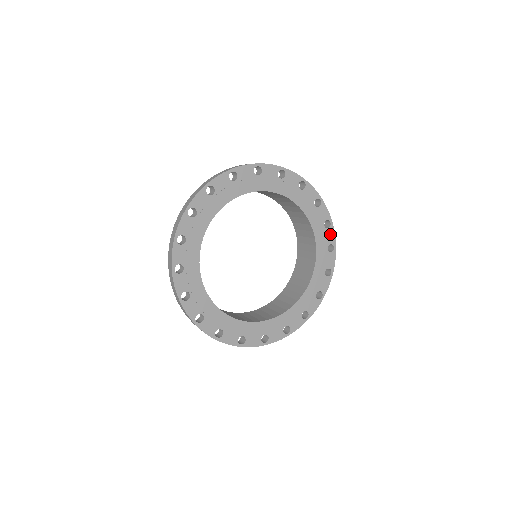
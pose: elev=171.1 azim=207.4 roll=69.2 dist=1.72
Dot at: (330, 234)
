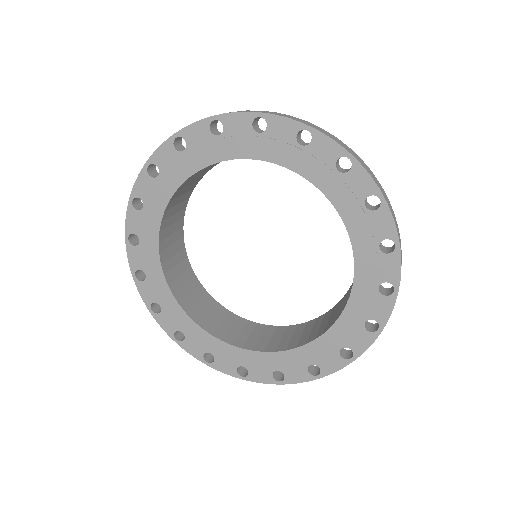
Dot at: (359, 179)
